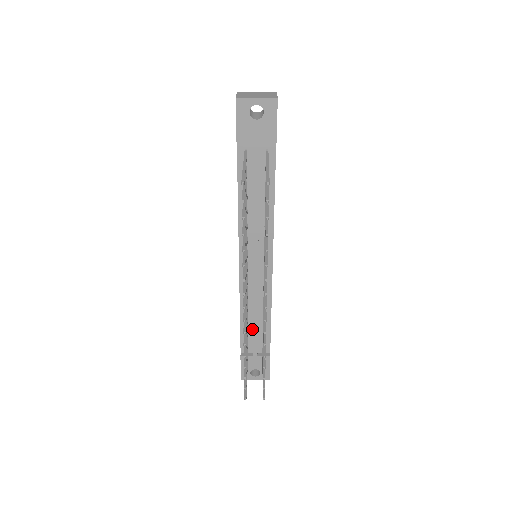
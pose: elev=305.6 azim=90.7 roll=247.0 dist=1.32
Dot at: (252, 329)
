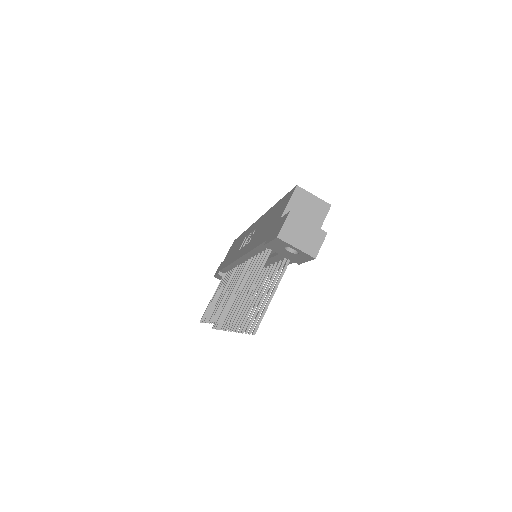
Dot at: occluded
